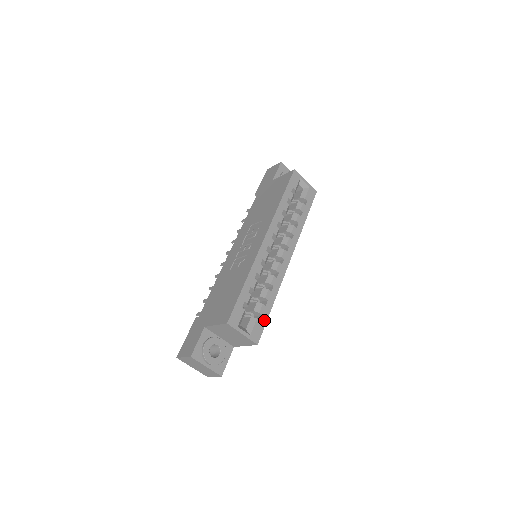
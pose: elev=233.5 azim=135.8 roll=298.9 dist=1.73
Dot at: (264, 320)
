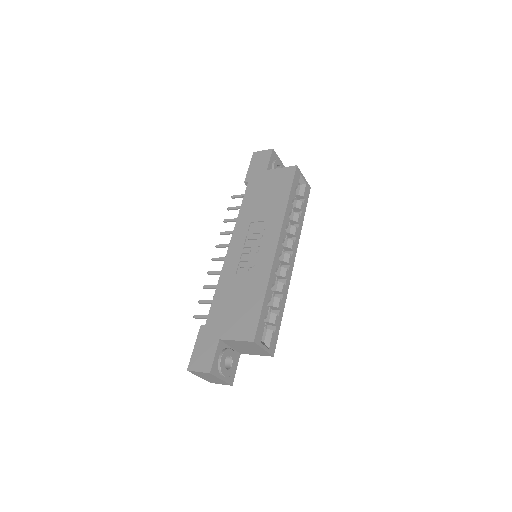
Dot at: (277, 330)
